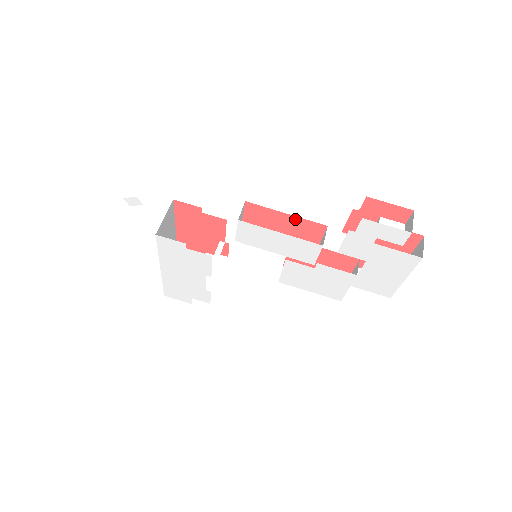
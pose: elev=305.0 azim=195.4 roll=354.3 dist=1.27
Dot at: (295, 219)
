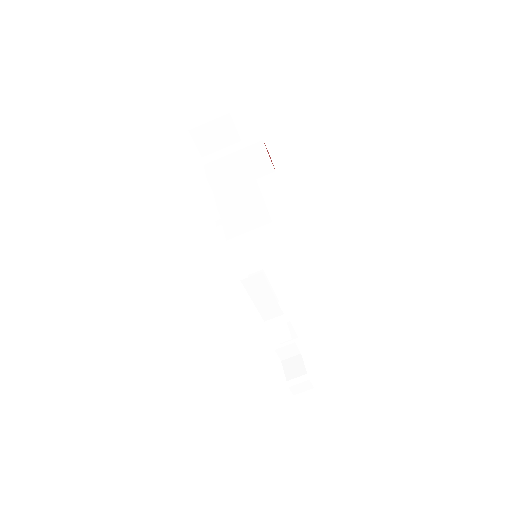
Dot at: occluded
